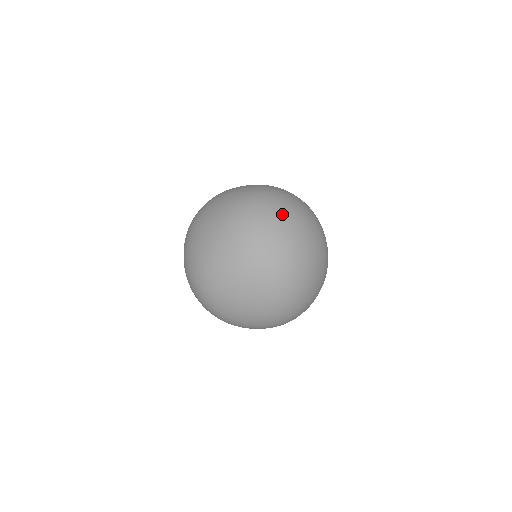
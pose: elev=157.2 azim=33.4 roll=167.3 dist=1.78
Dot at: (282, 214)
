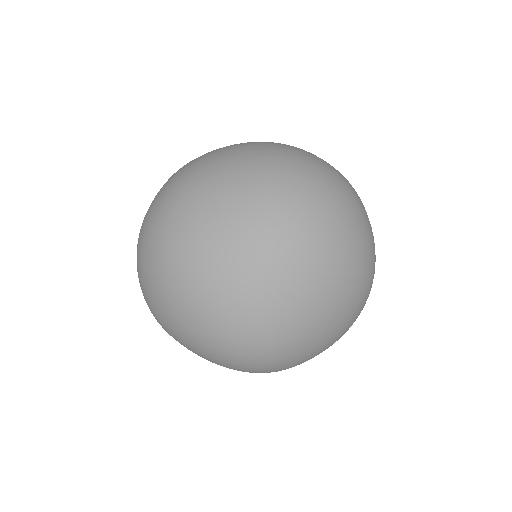
Dot at: (338, 186)
